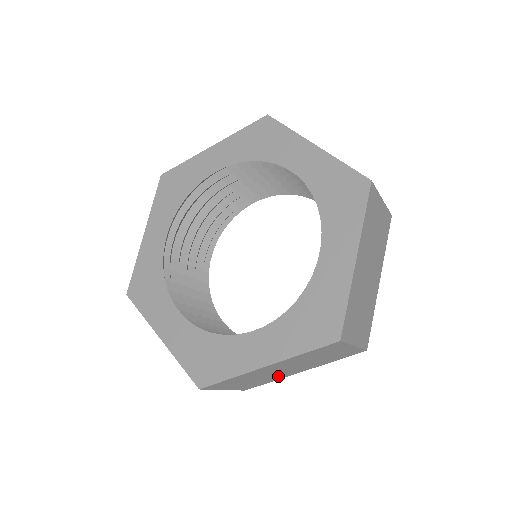
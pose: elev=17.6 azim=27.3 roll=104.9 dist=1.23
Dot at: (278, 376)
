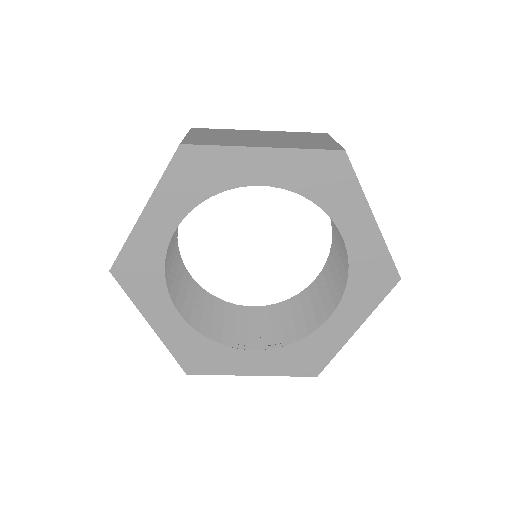
Dot at: occluded
